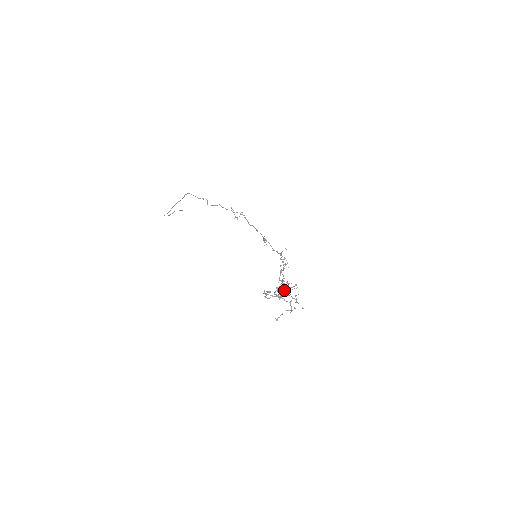
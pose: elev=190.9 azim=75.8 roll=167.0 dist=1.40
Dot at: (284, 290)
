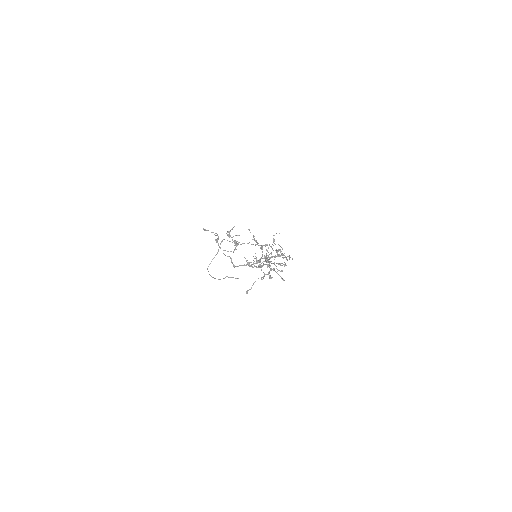
Dot at: (260, 260)
